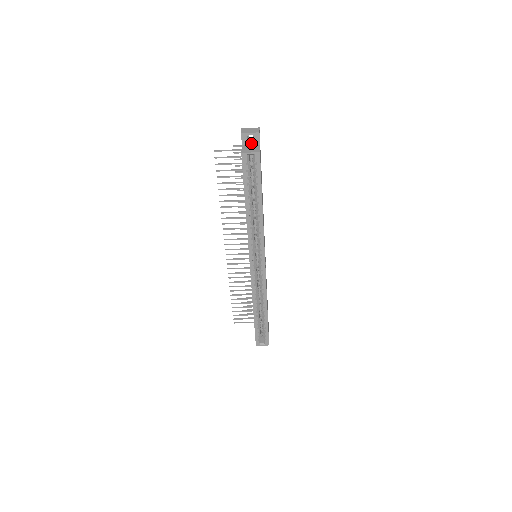
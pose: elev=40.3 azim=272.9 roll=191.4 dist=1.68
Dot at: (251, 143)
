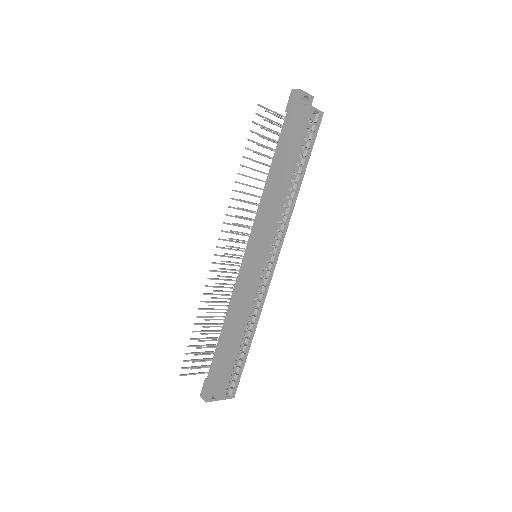
Dot at: occluded
